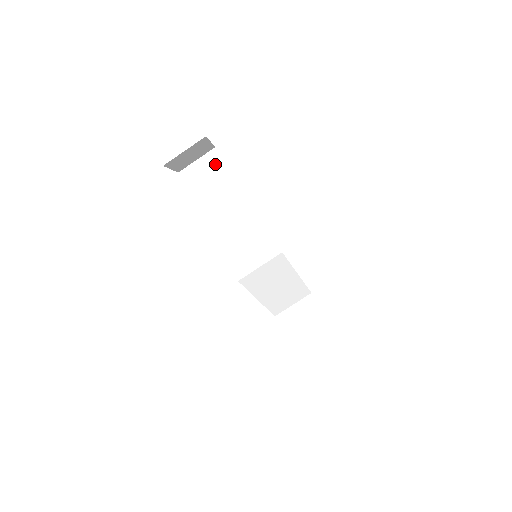
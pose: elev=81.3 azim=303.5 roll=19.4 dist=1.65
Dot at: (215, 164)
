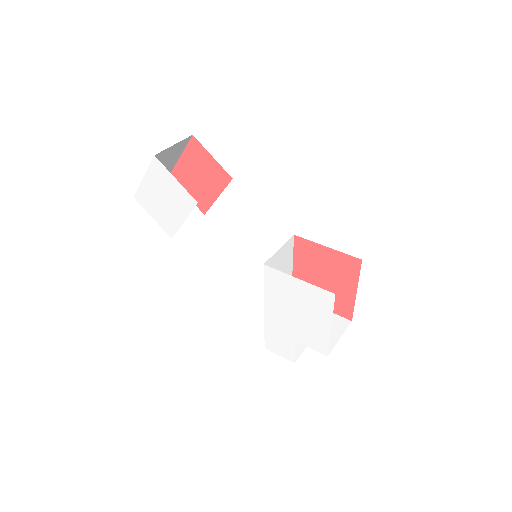
Dot at: occluded
